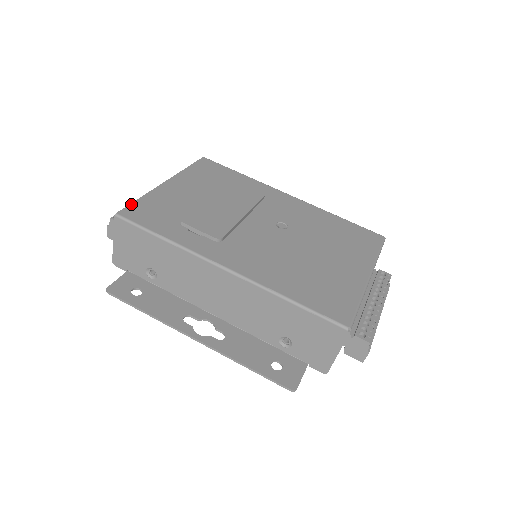
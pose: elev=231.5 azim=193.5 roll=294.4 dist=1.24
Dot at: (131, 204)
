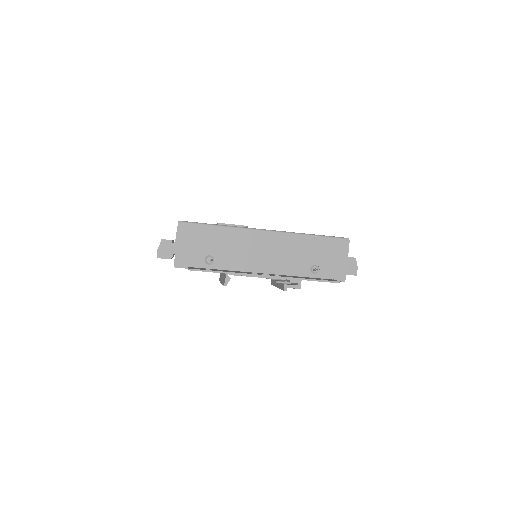
Dot at: occluded
